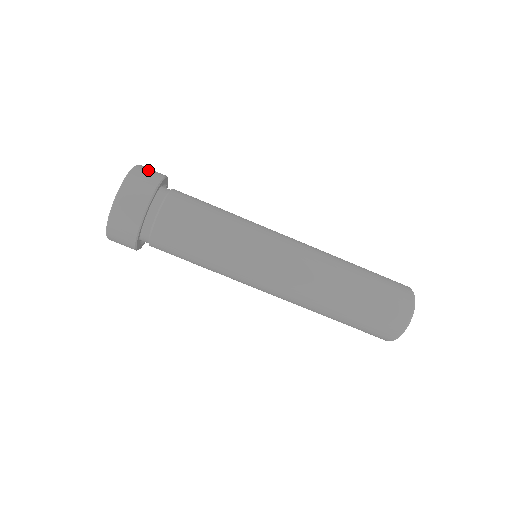
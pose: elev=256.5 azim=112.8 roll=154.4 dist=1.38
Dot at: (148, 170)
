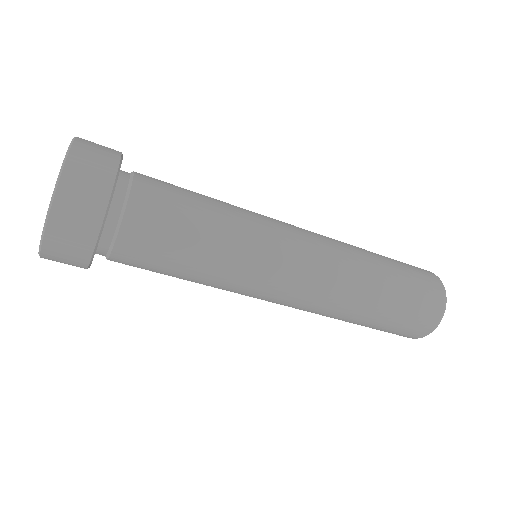
Dot at: (86, 173)
